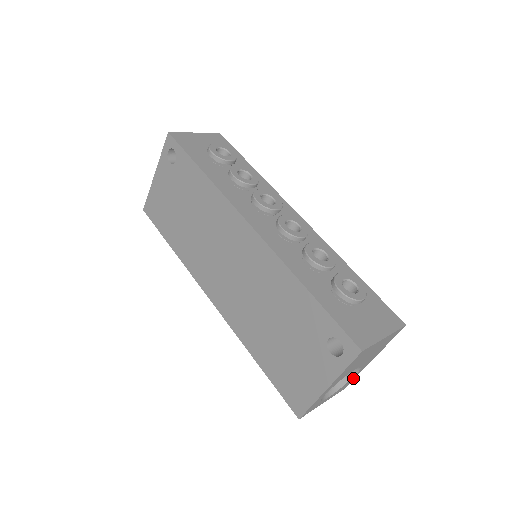
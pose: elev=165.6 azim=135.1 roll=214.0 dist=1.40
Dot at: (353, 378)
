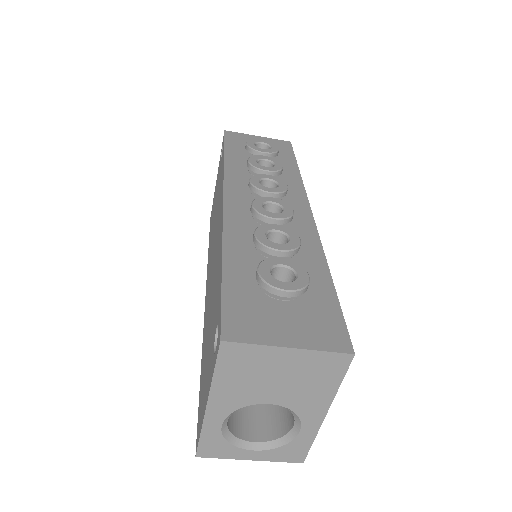
Dot at: (305, 442)
